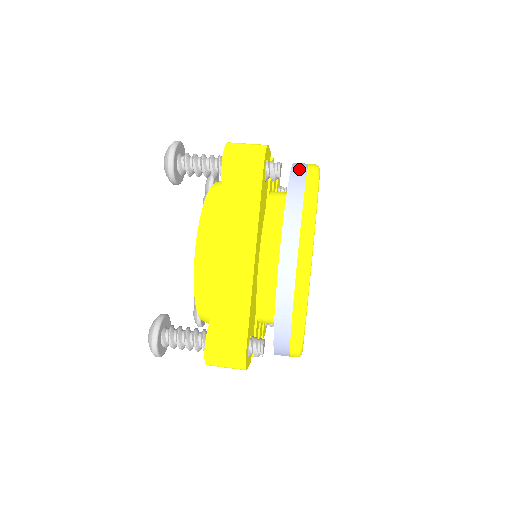
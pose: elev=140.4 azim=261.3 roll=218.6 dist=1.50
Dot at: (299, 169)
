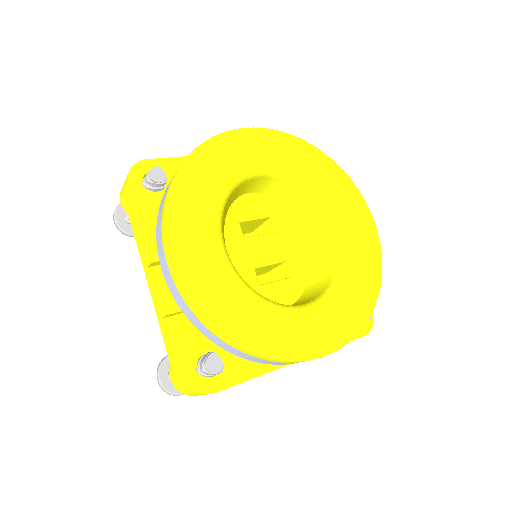
Dot at: occluded
